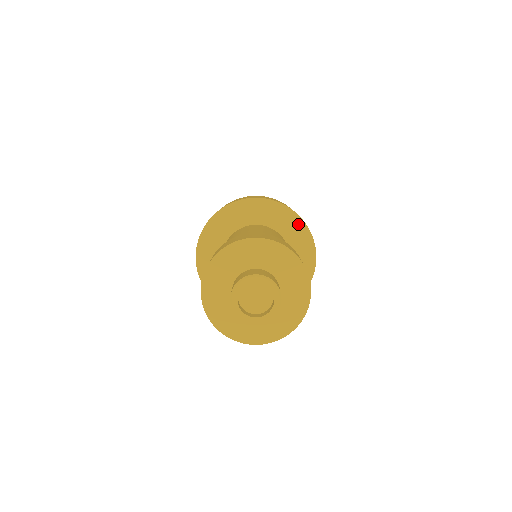
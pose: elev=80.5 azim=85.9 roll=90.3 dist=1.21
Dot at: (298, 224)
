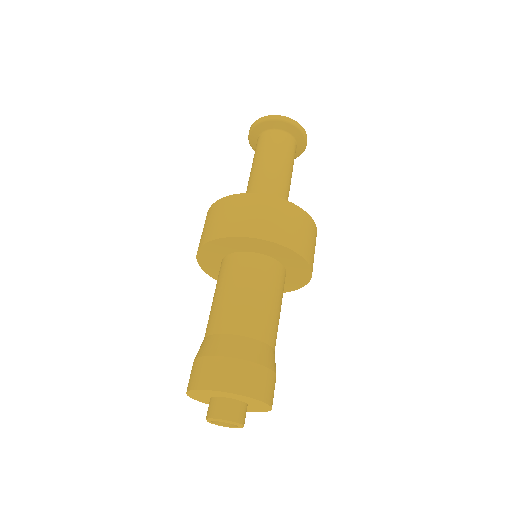
Dot at: (306, 276)
